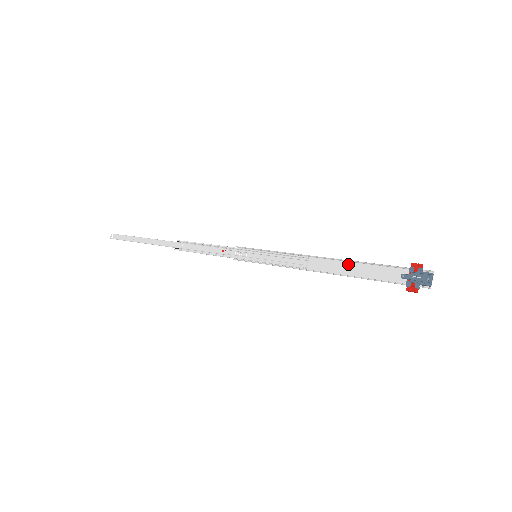
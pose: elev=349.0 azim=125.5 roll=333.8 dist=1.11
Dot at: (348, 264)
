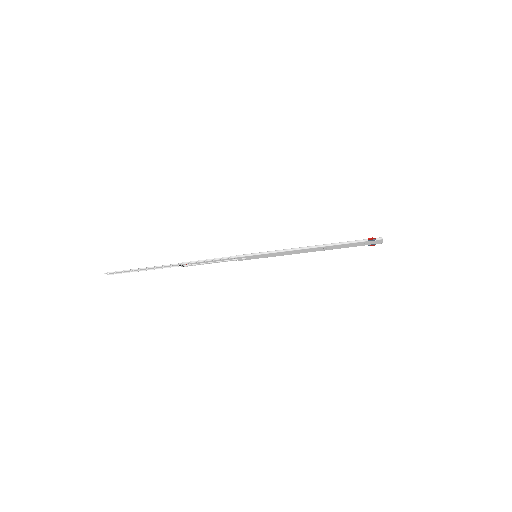
Dot at: (327, 249)
